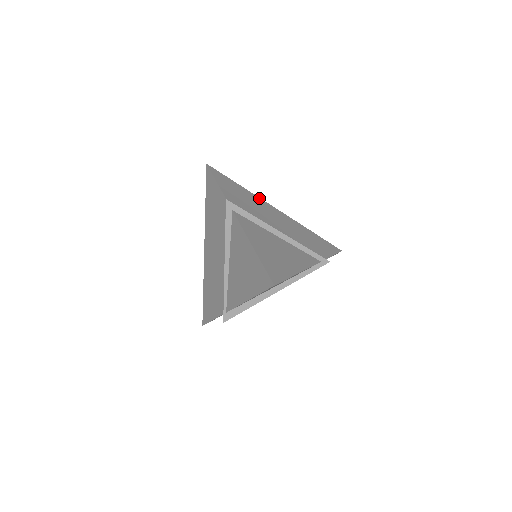
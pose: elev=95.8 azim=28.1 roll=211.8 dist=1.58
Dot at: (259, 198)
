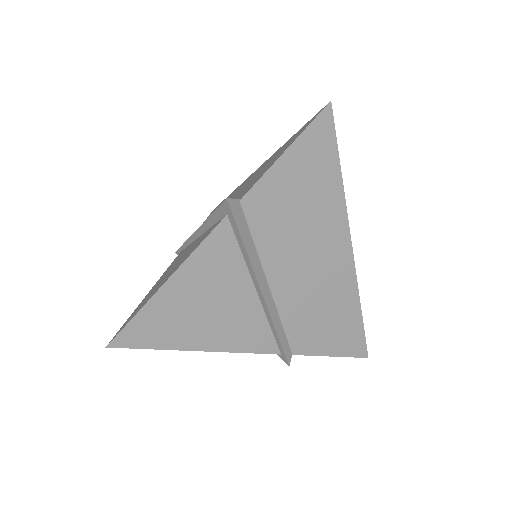
Dot at: (345, 215)
